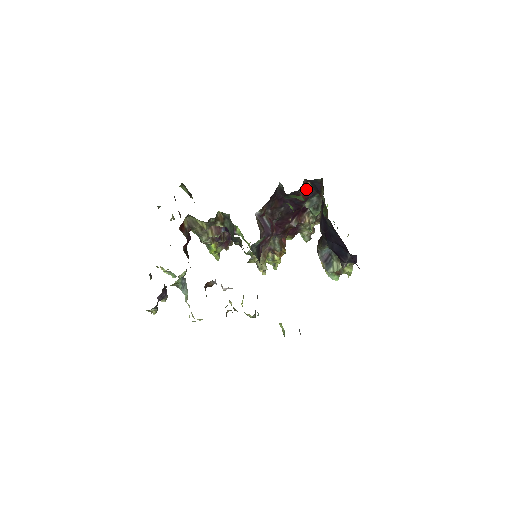
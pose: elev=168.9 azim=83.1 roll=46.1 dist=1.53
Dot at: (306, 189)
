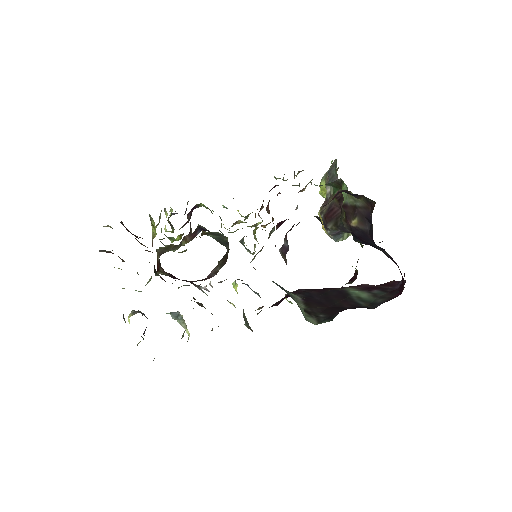
Dot at: (334, 195)
